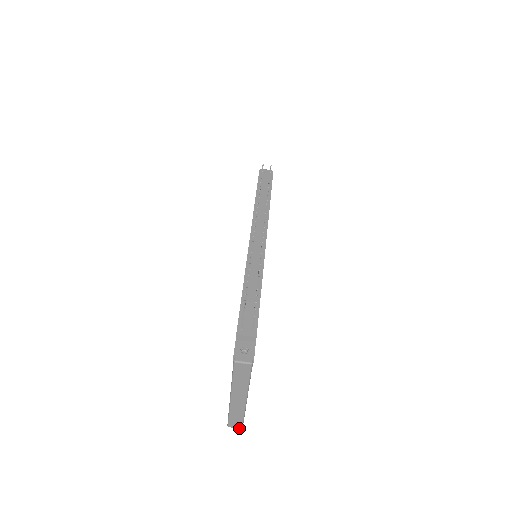
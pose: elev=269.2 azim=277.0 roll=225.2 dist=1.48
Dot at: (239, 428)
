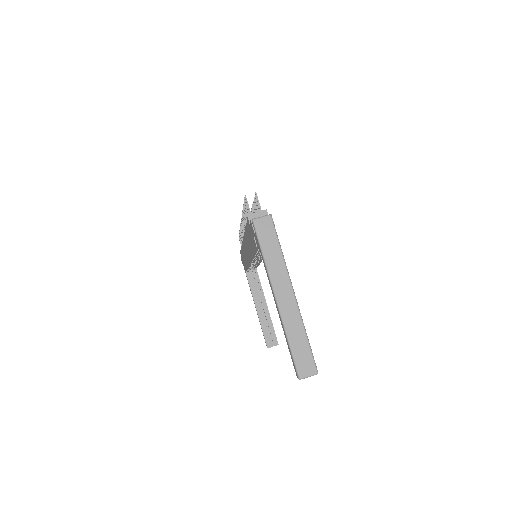
Dot at: (314, 374)
